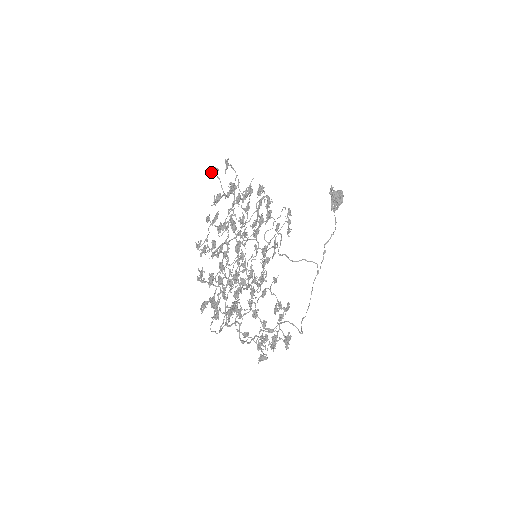
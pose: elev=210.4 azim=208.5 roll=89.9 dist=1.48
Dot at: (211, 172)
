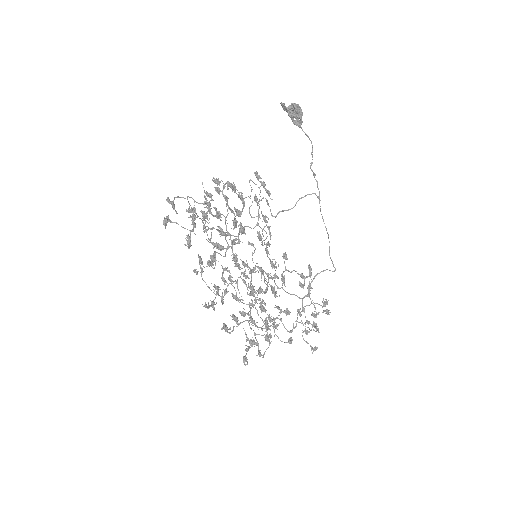
Dot at: (165, 227)
